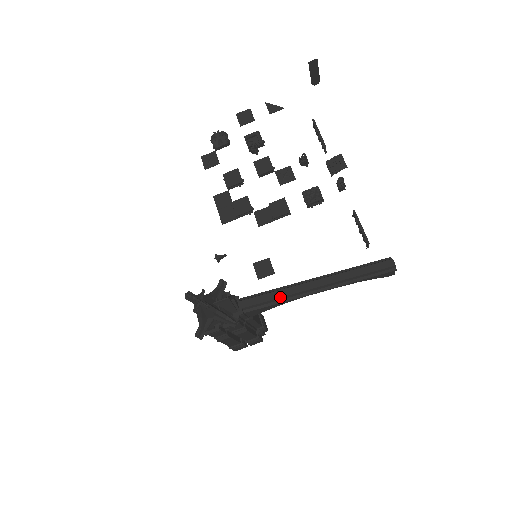
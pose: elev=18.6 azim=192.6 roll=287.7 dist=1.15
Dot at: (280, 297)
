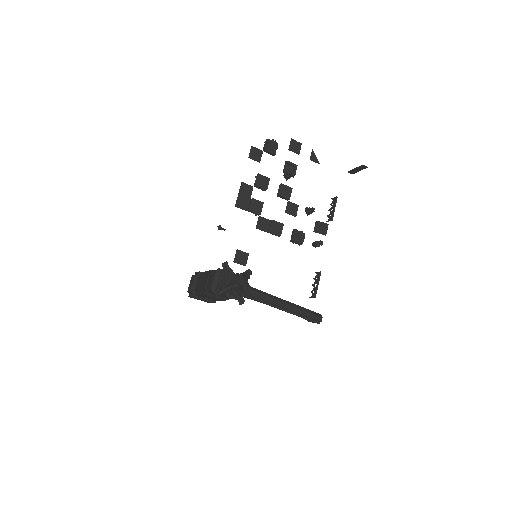
Dot at: (264, 299)
